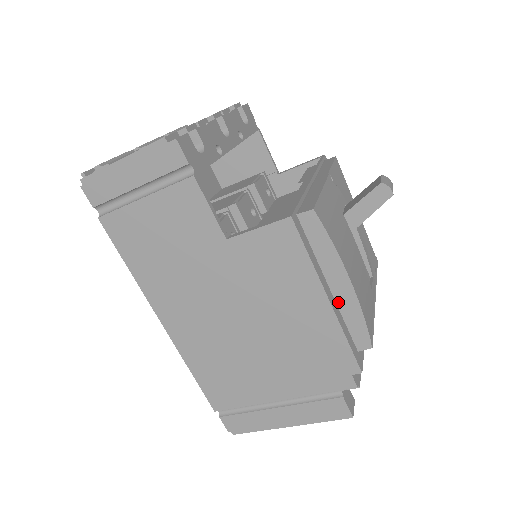
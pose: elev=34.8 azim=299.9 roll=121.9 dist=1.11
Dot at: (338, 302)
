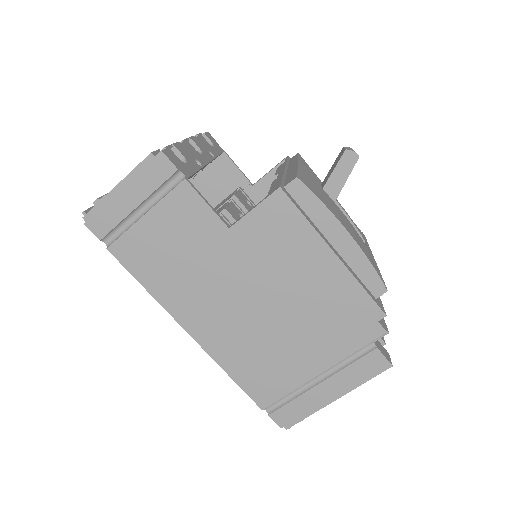
Dot at: (344, 257)
